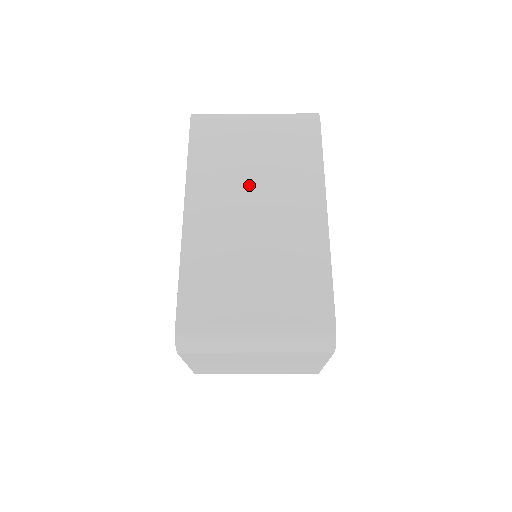
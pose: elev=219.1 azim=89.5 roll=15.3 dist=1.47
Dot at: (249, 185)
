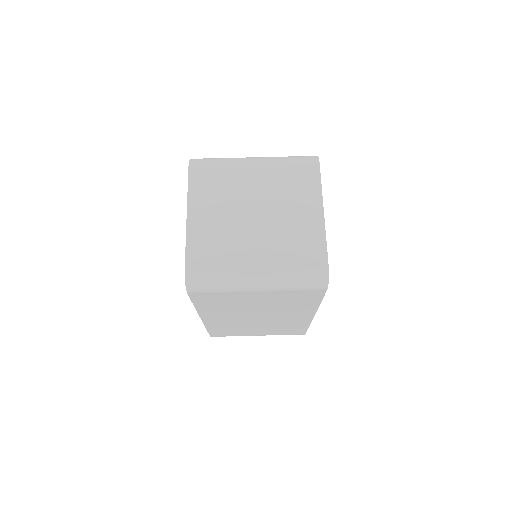
Dot at: occluded
